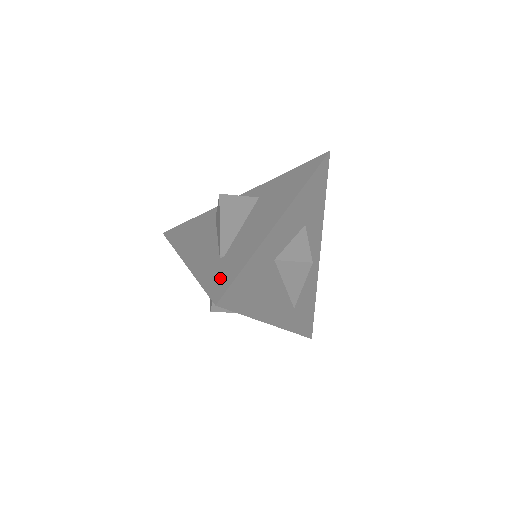
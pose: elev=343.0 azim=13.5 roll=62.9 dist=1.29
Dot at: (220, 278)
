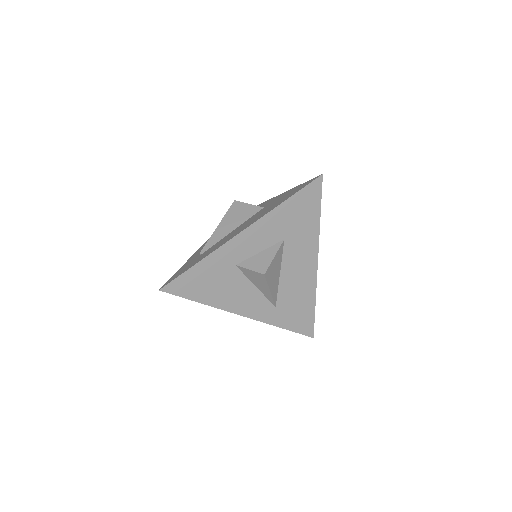
Dot at: (181, 271)
